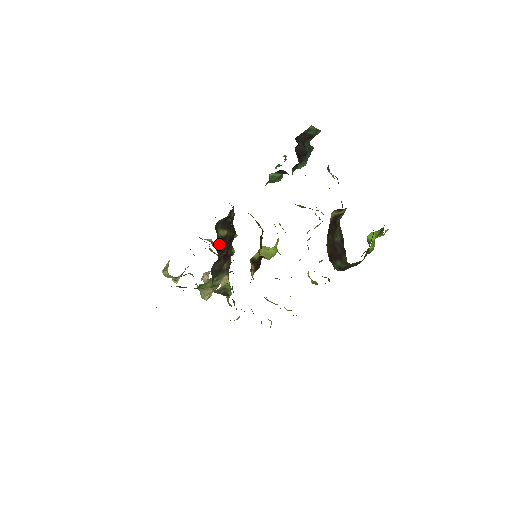
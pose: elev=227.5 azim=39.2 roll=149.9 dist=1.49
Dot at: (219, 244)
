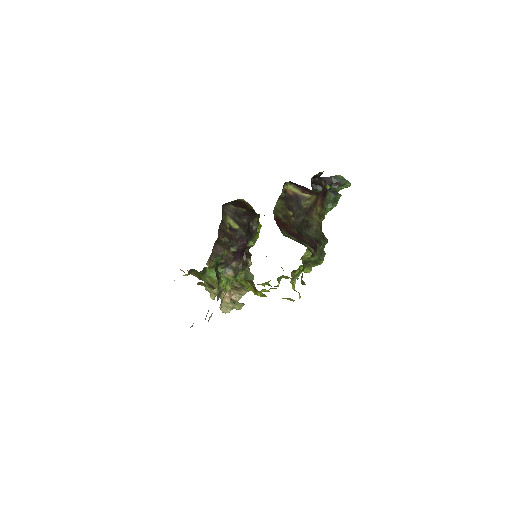
Dot at: occluded
